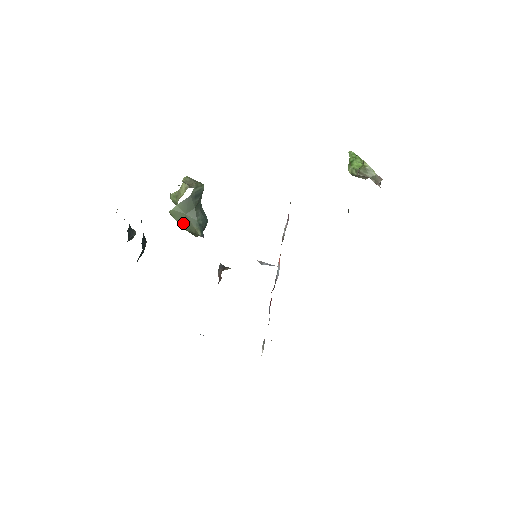
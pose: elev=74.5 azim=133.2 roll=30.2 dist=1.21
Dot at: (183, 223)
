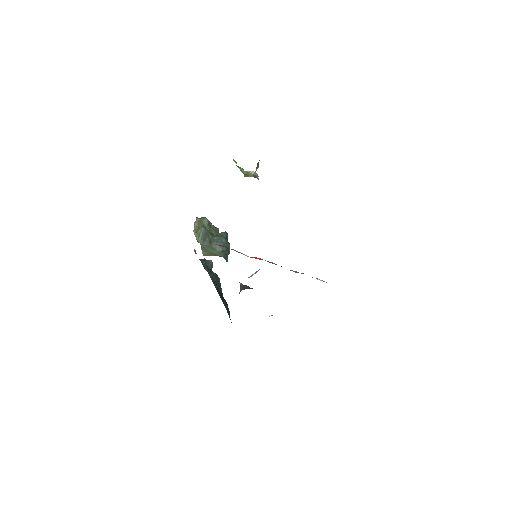
Dot at: occluded
